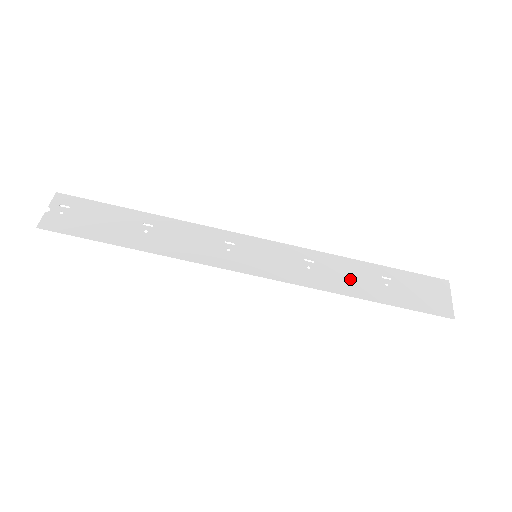
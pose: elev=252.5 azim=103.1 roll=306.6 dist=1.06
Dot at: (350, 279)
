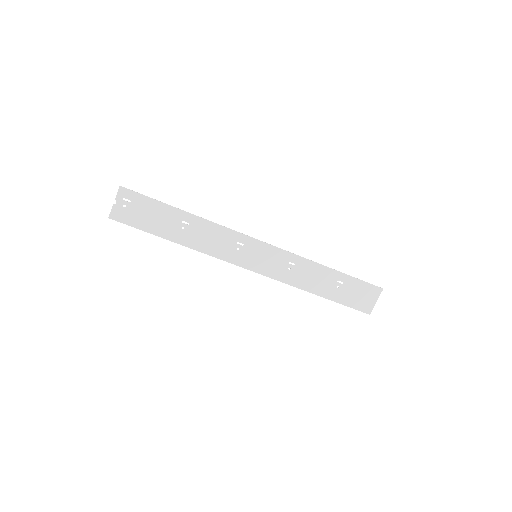
Dot at: (314, 280)
